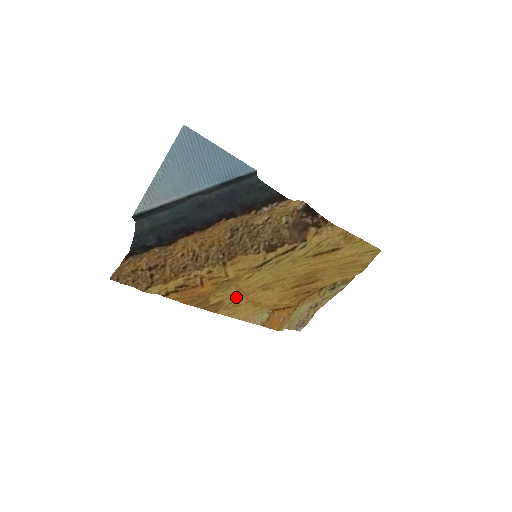
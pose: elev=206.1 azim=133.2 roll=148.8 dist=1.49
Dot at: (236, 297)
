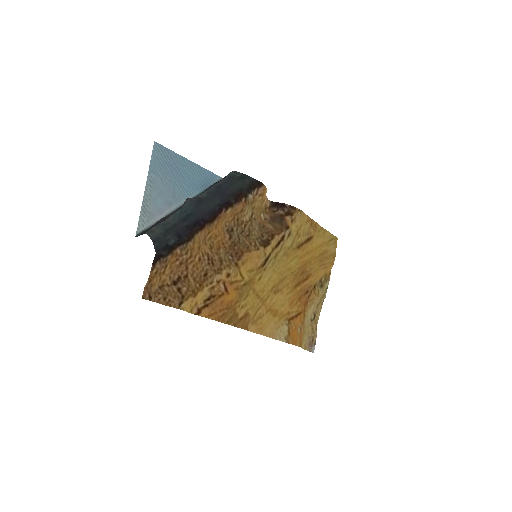
Dot at: (257, 306)
